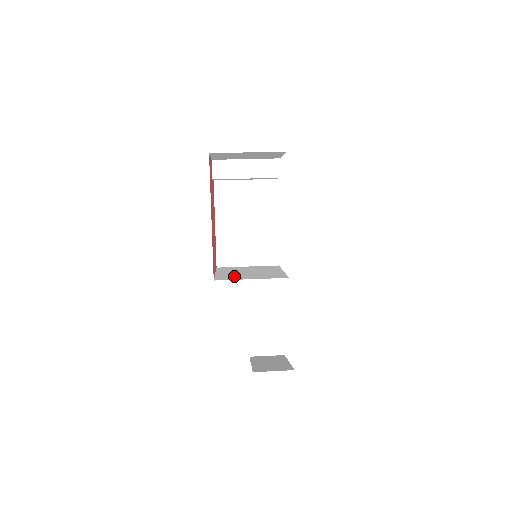
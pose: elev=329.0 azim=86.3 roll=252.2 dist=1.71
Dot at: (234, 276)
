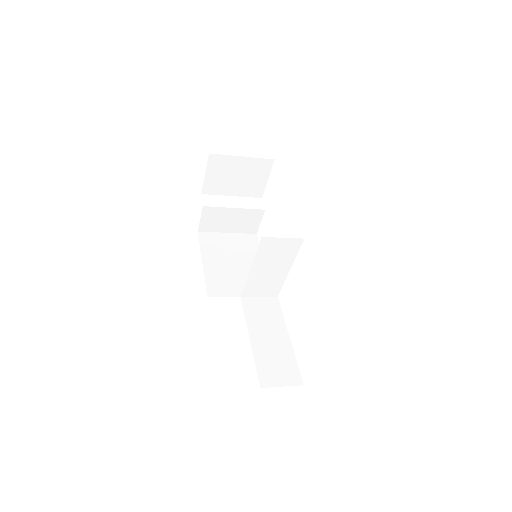
Dot at: occluded
